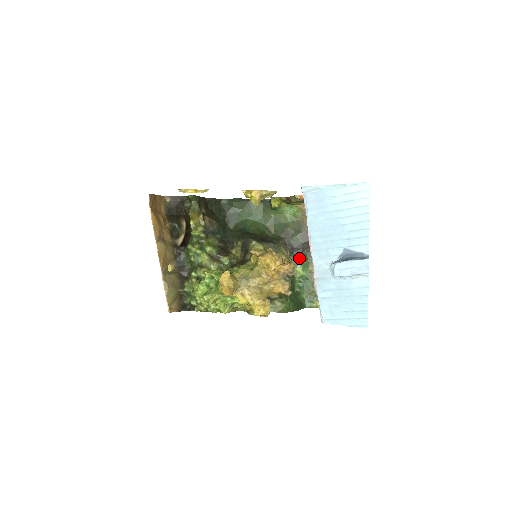
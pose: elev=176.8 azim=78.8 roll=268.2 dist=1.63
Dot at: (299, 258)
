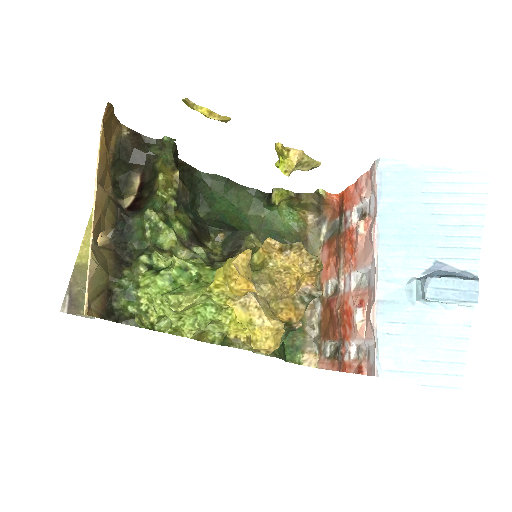
Dot at: occluded
